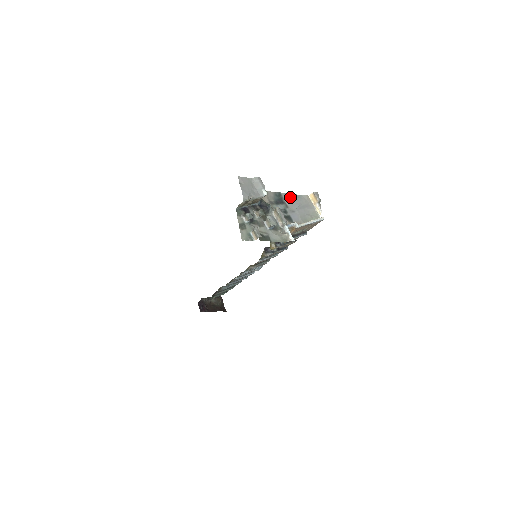
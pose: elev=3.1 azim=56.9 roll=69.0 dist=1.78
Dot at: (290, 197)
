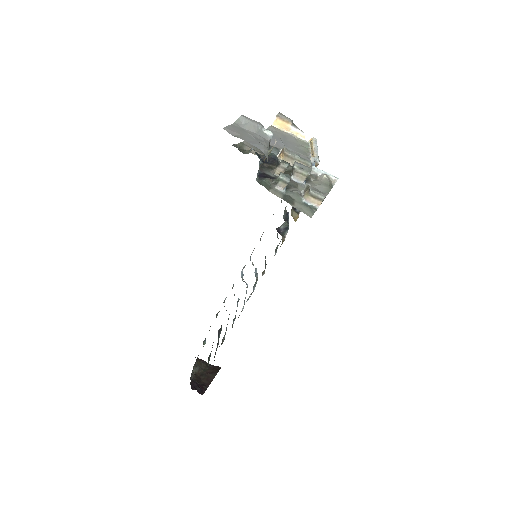
Dot at: occluded
